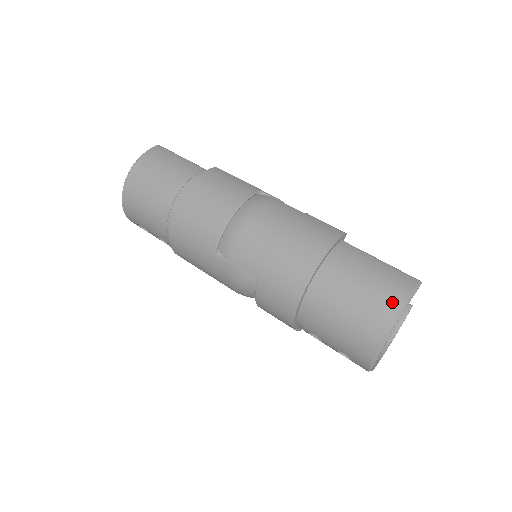
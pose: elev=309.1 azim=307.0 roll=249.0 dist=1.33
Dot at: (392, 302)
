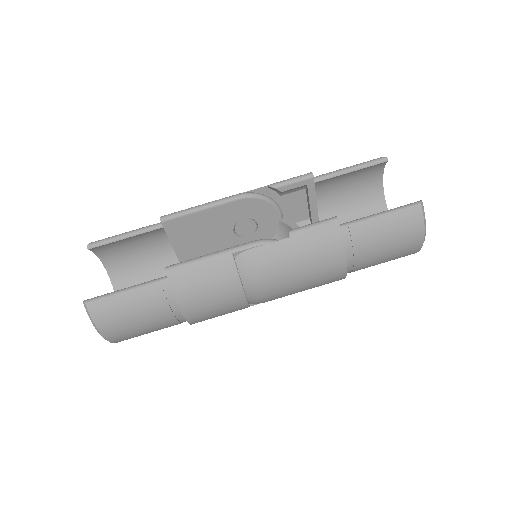
Dot at: (415, 240)
